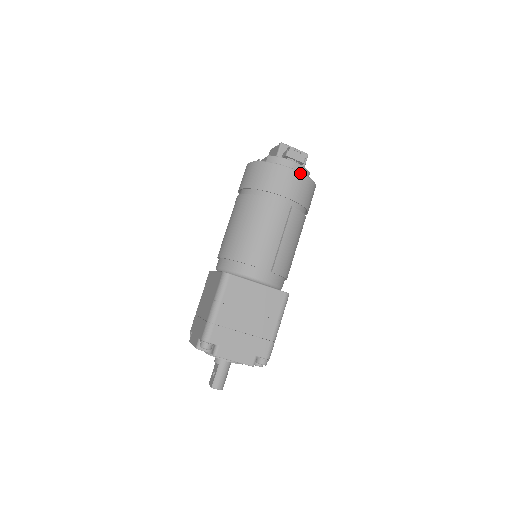
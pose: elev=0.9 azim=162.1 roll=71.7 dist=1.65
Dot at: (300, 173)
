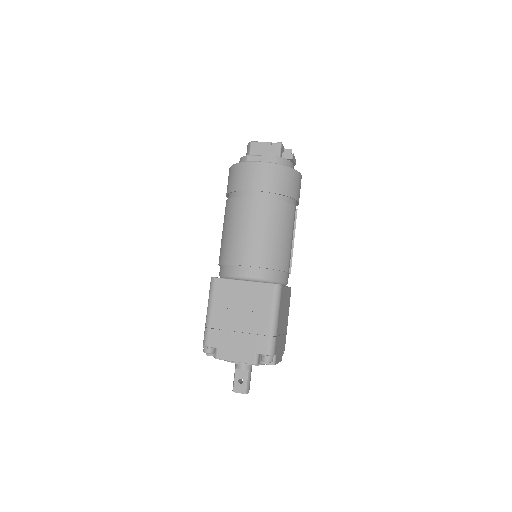
Dot at: (301, 177)
